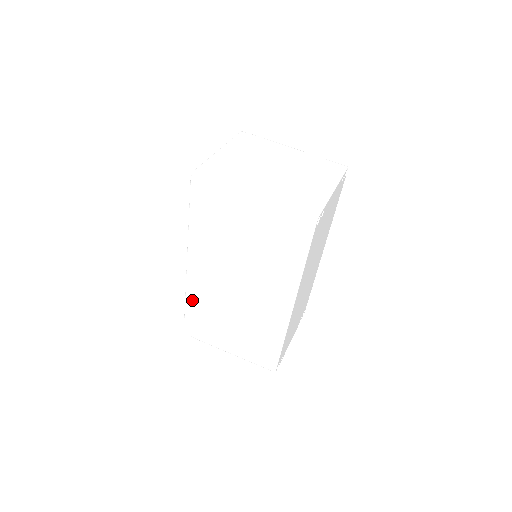
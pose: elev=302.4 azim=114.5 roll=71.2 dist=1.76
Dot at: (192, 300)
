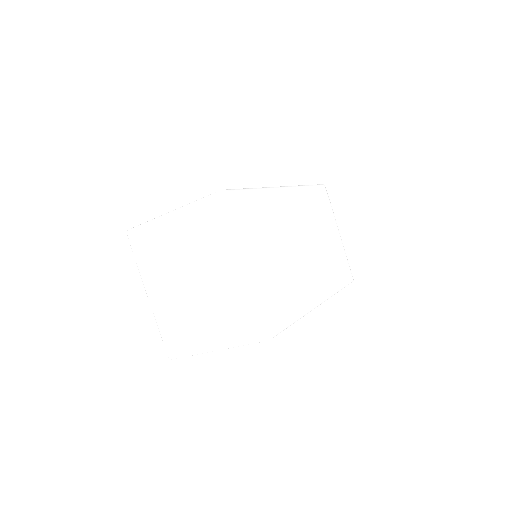
Dot at: occluded
